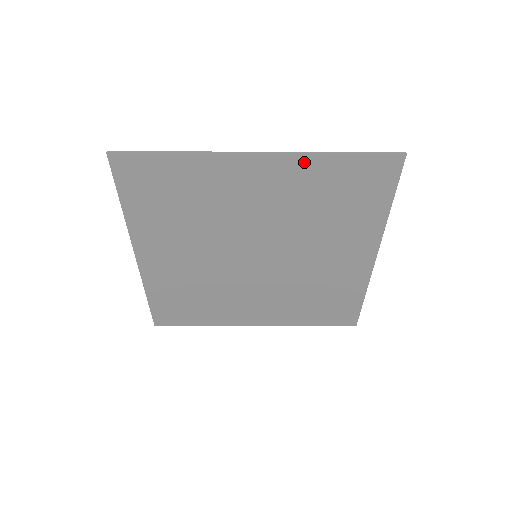
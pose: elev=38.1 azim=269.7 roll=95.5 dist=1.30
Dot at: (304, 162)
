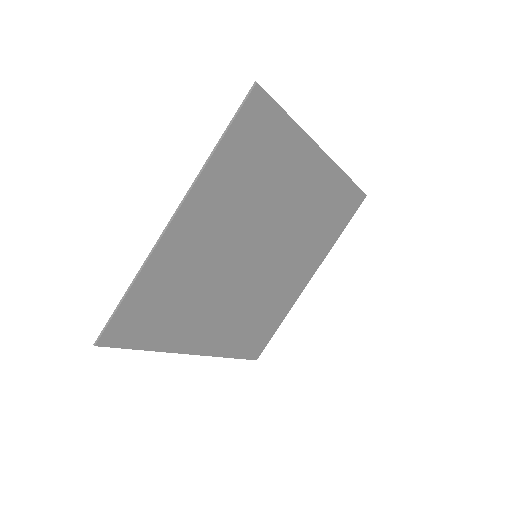
Dot at: (206, 181)
